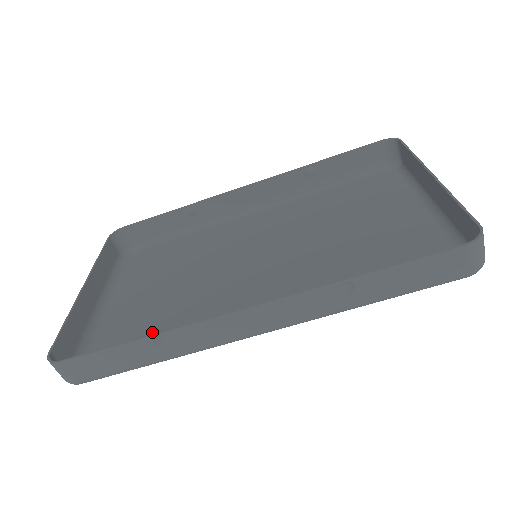
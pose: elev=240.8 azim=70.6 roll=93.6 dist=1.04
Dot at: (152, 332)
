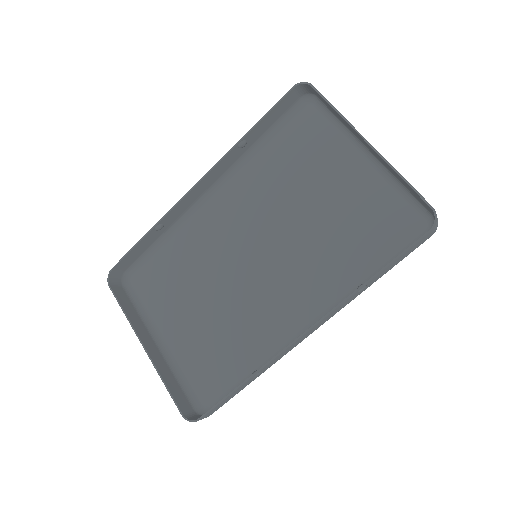
Dot at: (226, 353)
